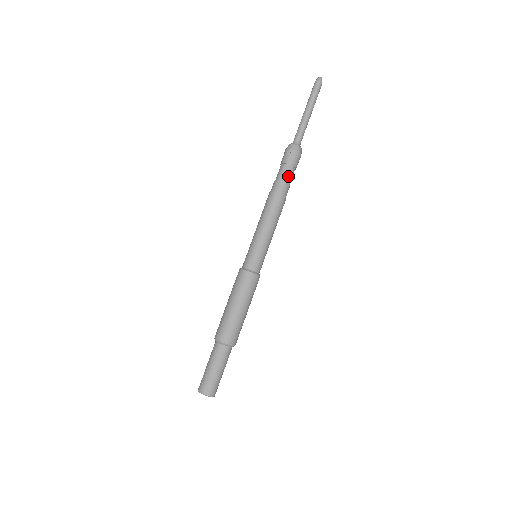
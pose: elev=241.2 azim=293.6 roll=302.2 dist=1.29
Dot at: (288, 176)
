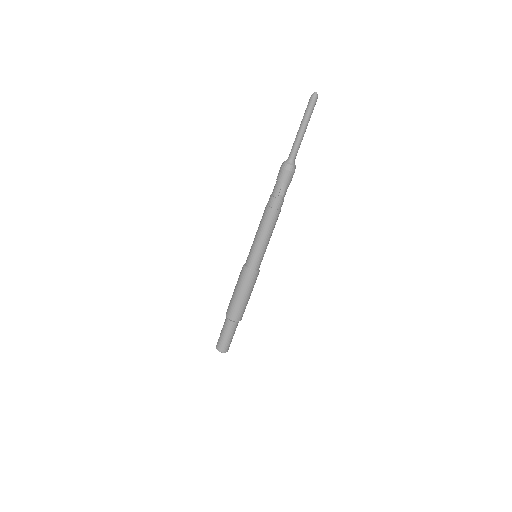
Dot at: (282, 194)
